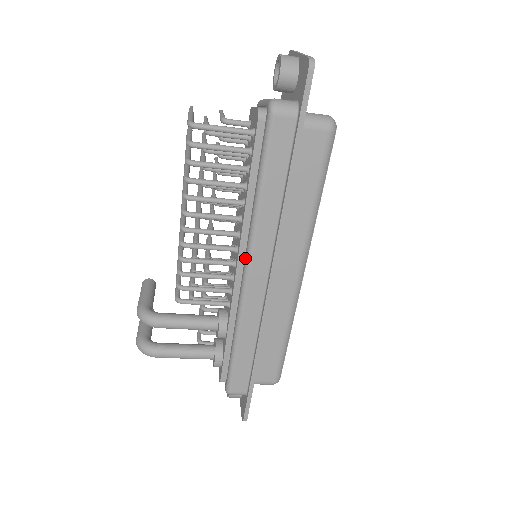
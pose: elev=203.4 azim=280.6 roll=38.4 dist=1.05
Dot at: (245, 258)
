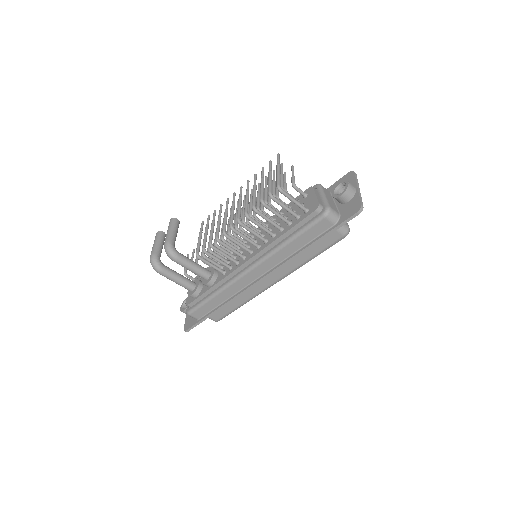
Dot at: (254, 262)
